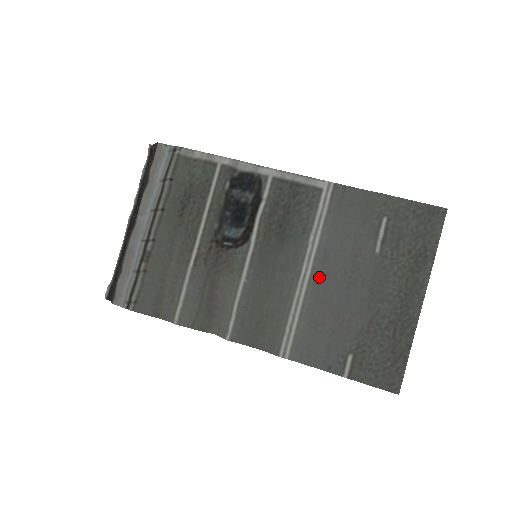
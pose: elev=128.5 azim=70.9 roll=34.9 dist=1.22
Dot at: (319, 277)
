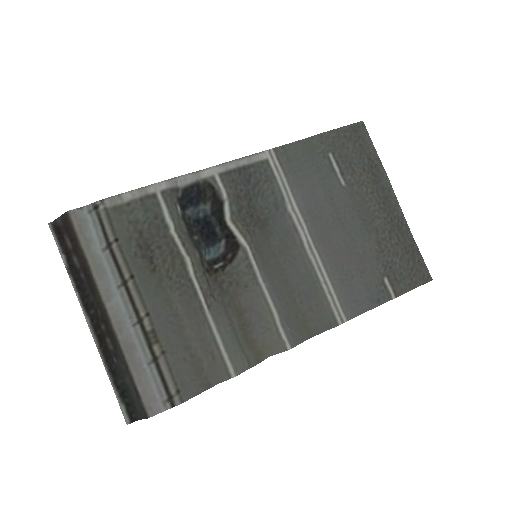
Dot at: (318, 236)
